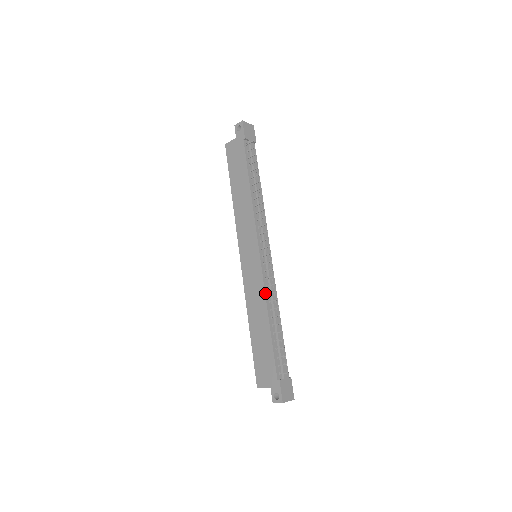
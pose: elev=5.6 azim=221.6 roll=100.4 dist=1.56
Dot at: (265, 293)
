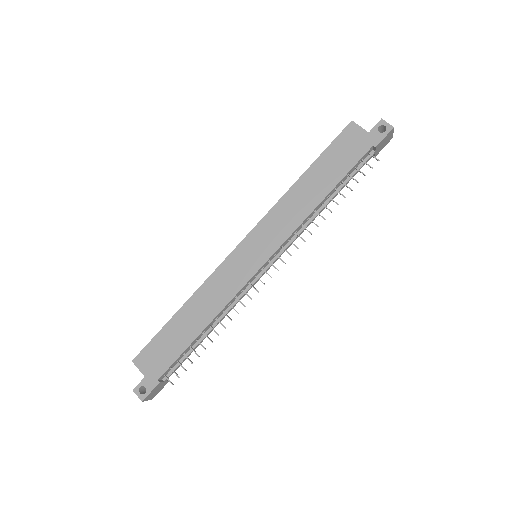
Dot at: (229, 303)
